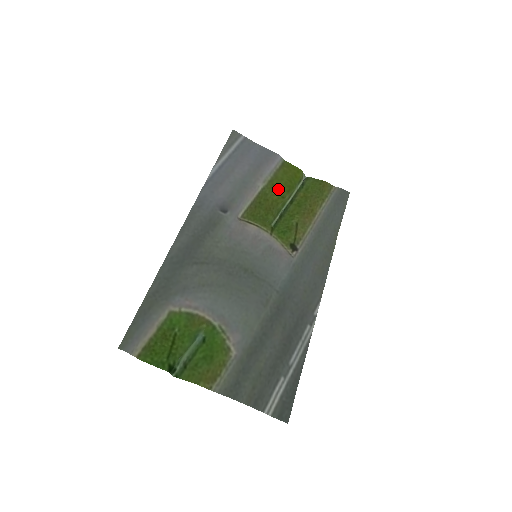
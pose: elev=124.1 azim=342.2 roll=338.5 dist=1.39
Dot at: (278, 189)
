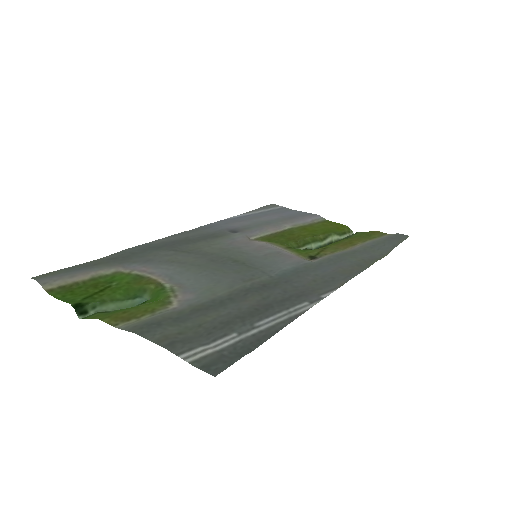
Dot at: (310, 231)
